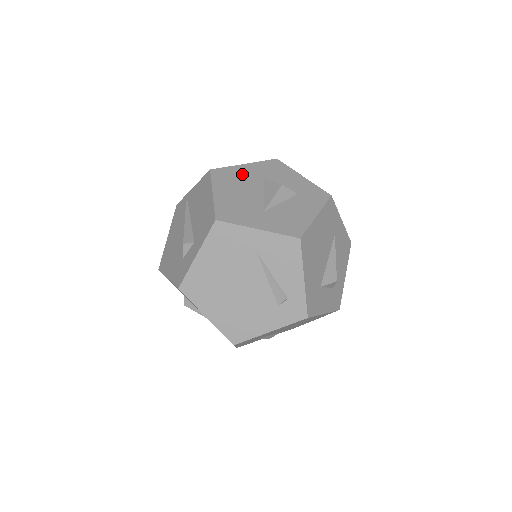
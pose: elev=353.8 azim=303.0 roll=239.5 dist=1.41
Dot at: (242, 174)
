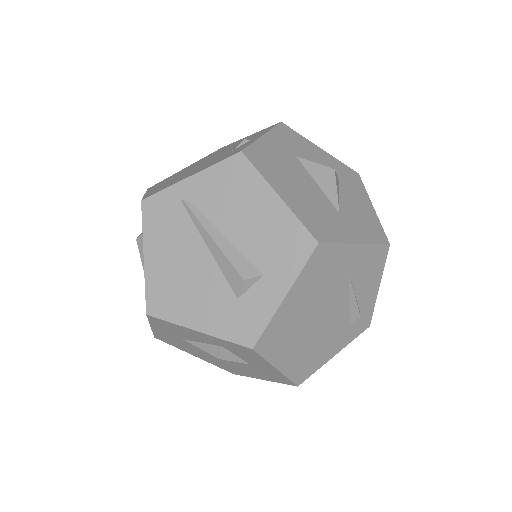
Dot at: (276, 154)
